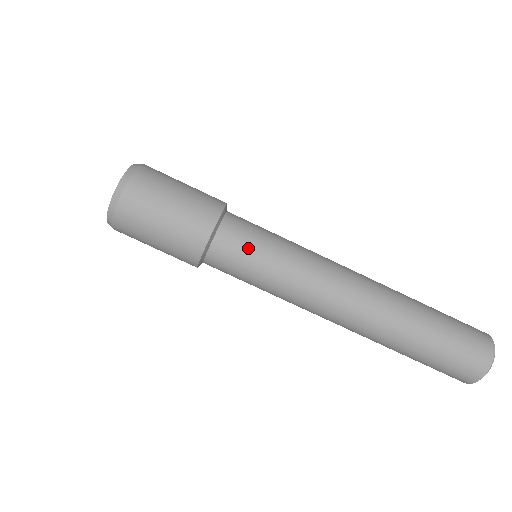
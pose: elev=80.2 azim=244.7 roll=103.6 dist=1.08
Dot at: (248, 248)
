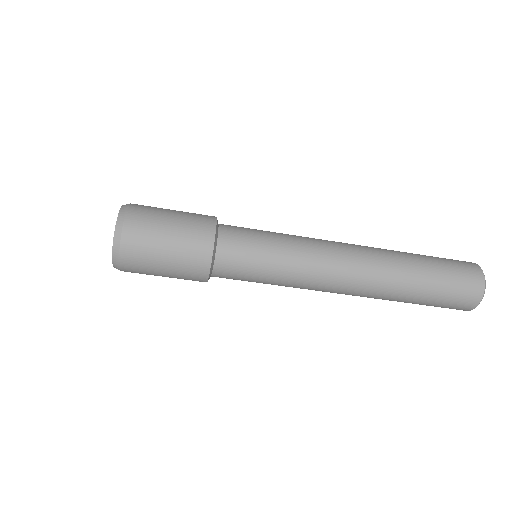
Dot at: (248, 256)
